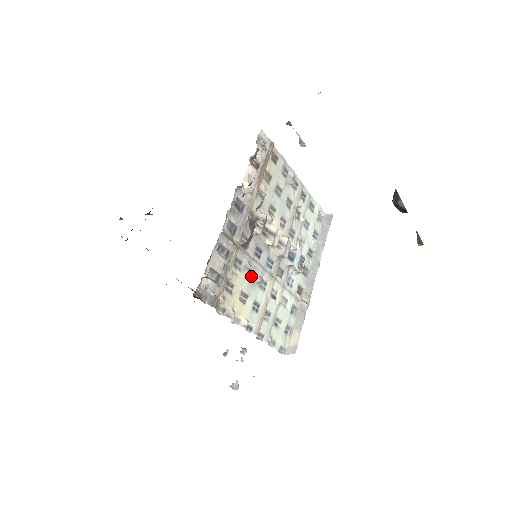
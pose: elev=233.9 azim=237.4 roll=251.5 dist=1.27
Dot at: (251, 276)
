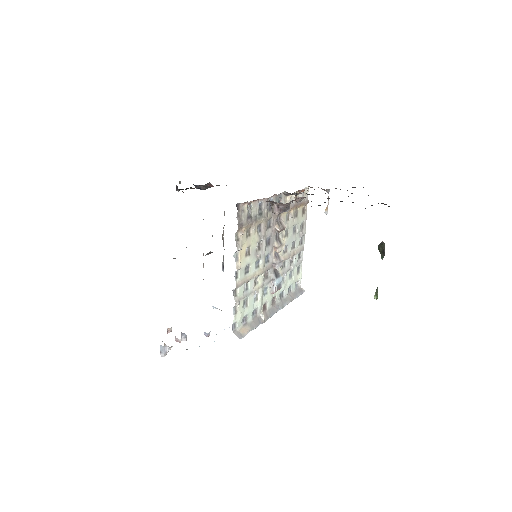
Dot at: (257, 248)
